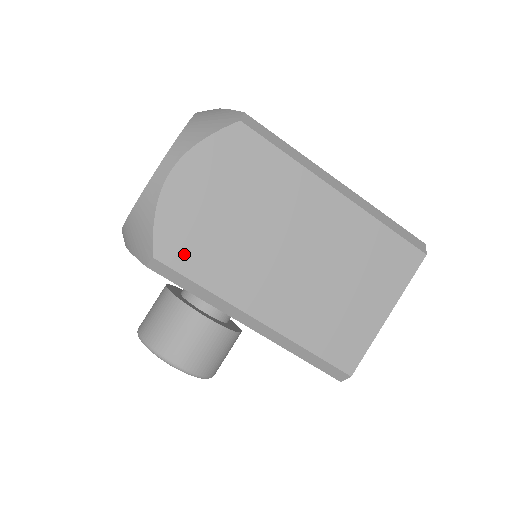
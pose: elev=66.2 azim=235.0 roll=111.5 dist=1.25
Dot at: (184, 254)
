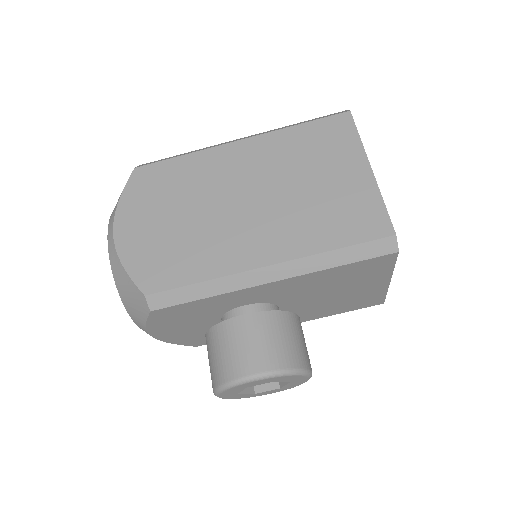
Dot at: (166, 273)
